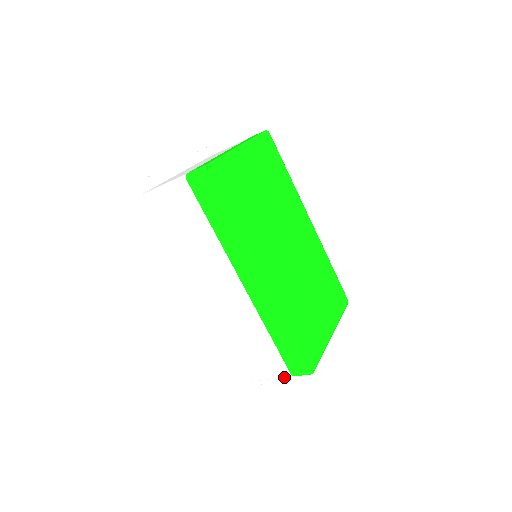
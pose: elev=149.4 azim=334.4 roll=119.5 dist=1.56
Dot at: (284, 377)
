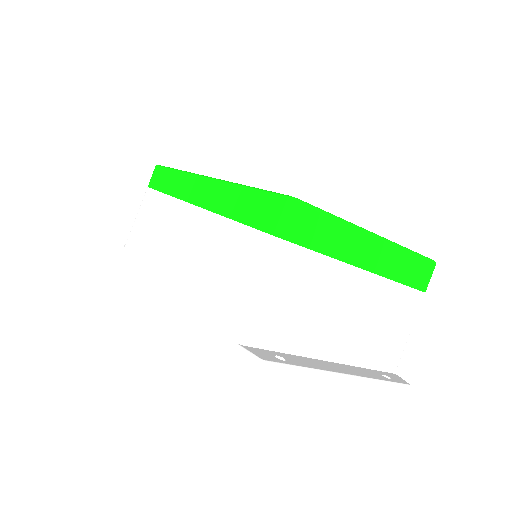
Dot at: (270, 257)
